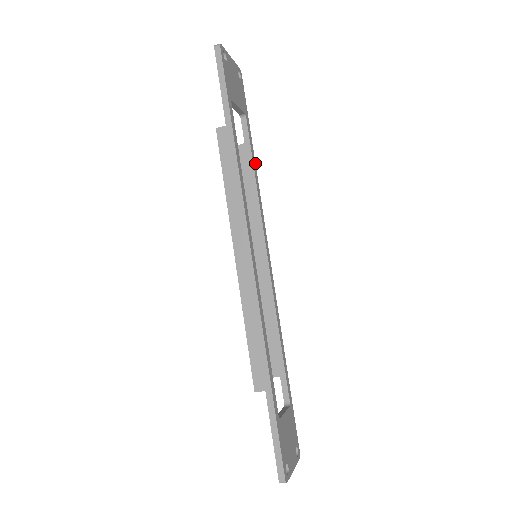
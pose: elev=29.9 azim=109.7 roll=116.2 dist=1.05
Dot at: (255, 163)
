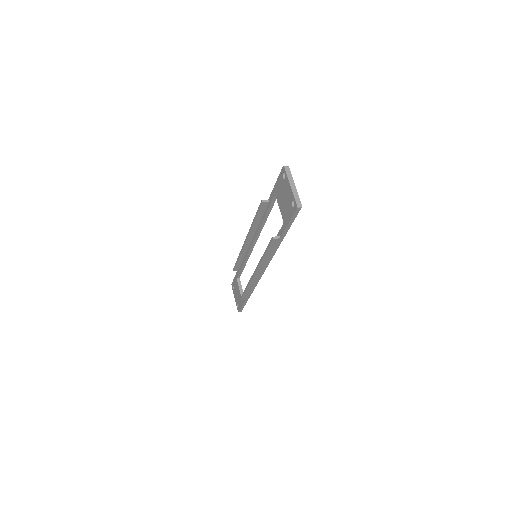
Dot at: occluded
